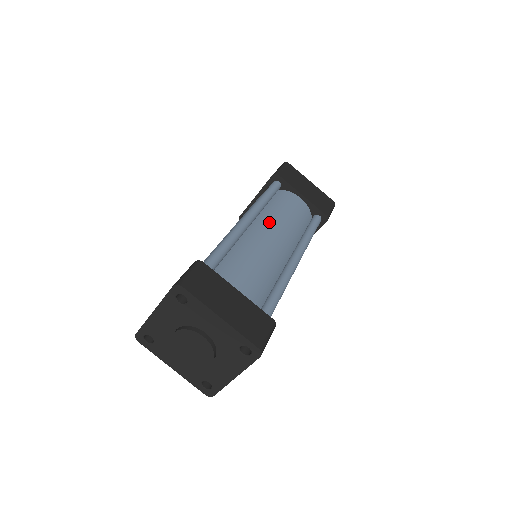
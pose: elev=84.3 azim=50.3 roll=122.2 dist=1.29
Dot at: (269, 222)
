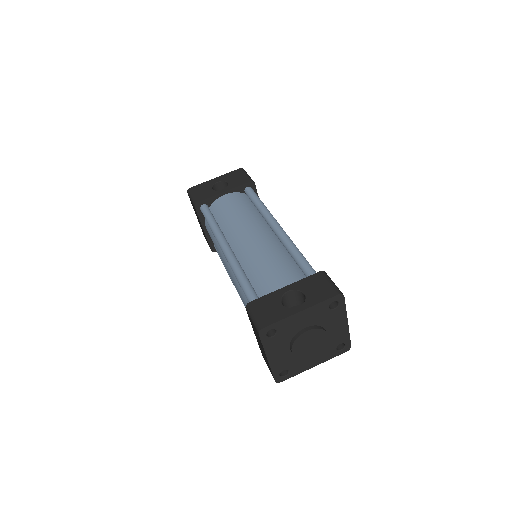
Dot at: occluded
